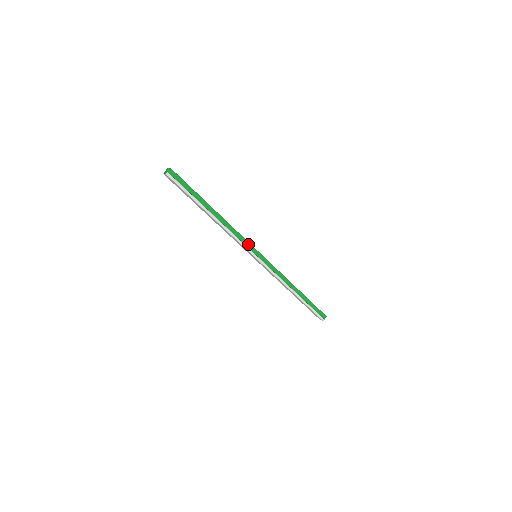
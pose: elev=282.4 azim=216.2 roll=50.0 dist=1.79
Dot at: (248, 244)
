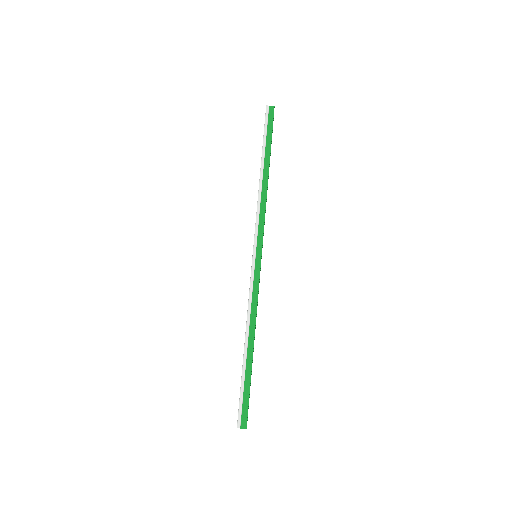
Dot at: (261, 232)
